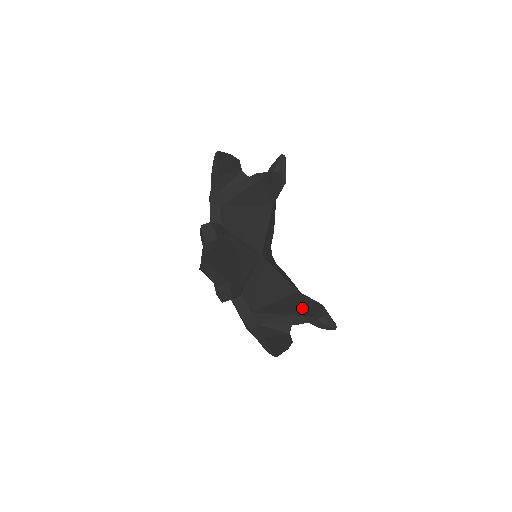
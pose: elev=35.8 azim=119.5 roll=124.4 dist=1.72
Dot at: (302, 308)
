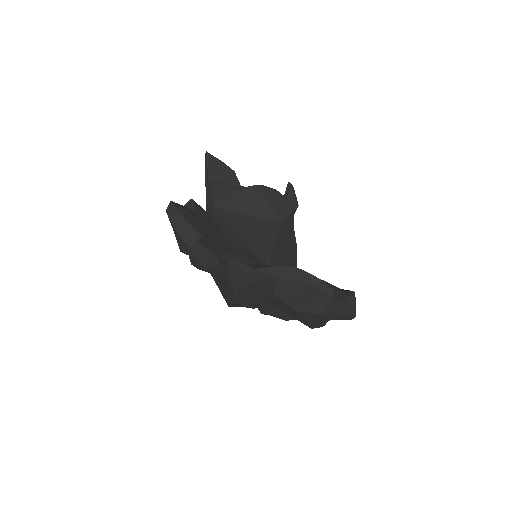
Dot at: occluded
